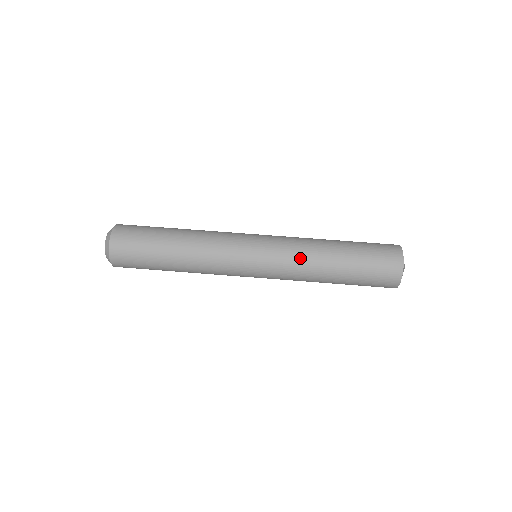
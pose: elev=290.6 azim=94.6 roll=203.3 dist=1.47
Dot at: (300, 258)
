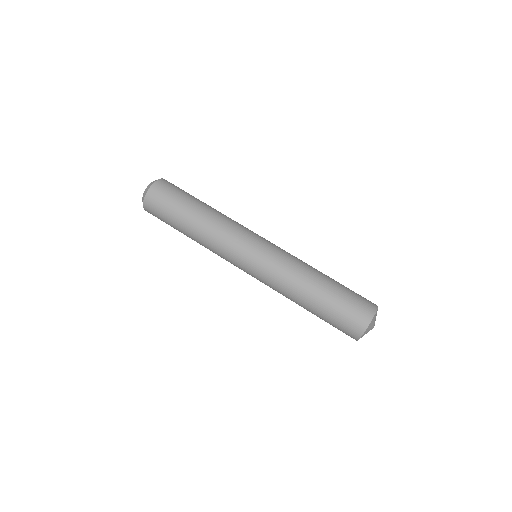
Dot at: (290, 269)
